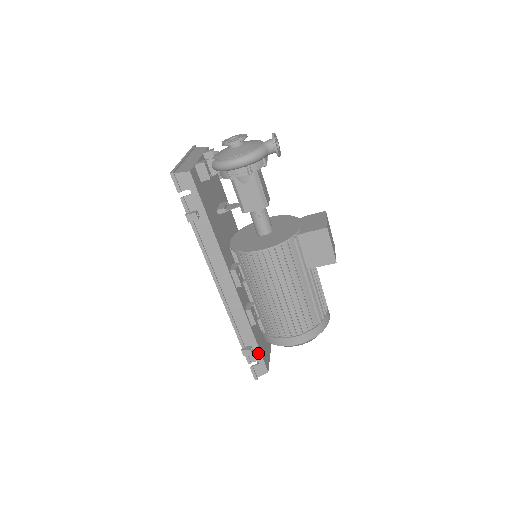
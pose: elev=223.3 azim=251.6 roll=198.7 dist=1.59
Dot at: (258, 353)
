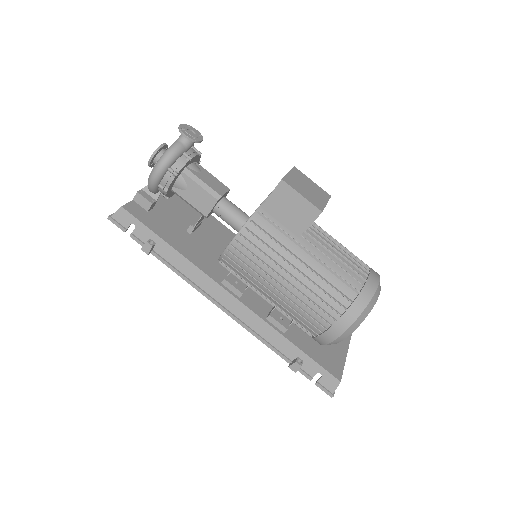
Dot at: (312, 363)
